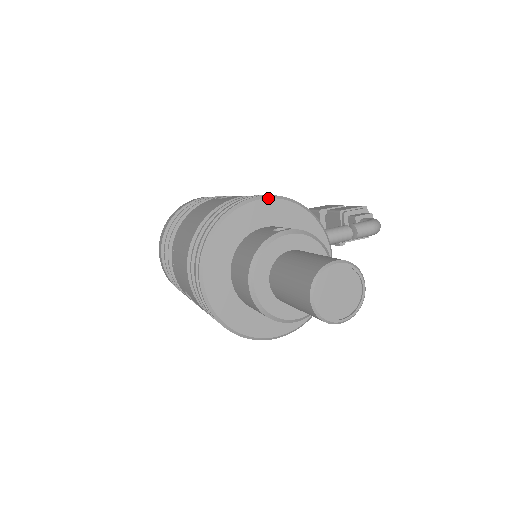
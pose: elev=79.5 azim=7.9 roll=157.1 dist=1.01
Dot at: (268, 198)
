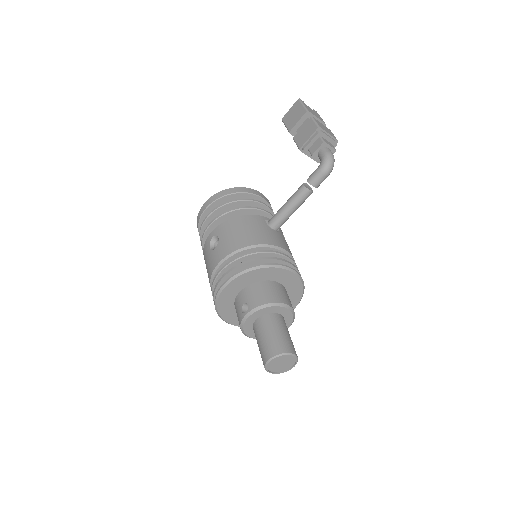
Dot at: (229, 283)
